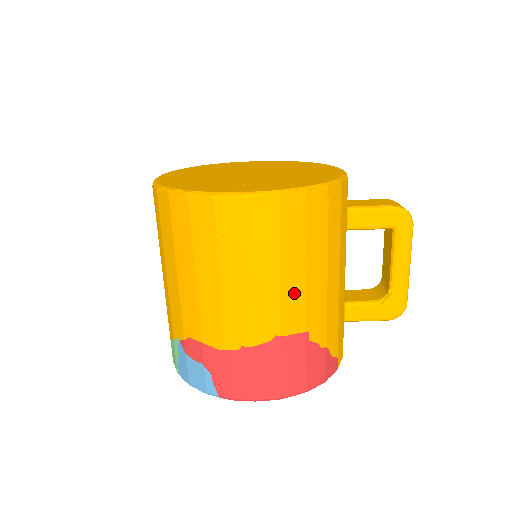
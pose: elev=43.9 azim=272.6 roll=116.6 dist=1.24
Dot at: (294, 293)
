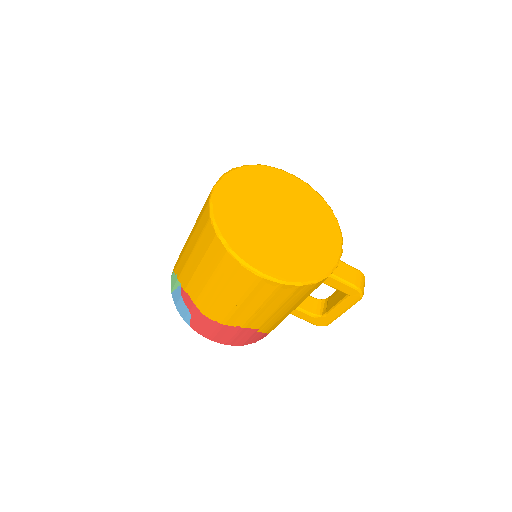
Dot at: (262, 316)
